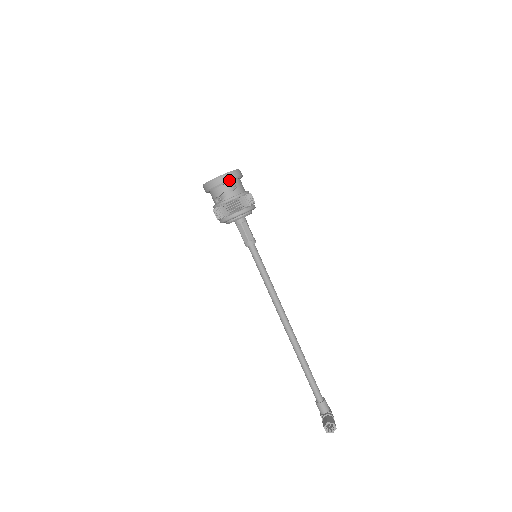
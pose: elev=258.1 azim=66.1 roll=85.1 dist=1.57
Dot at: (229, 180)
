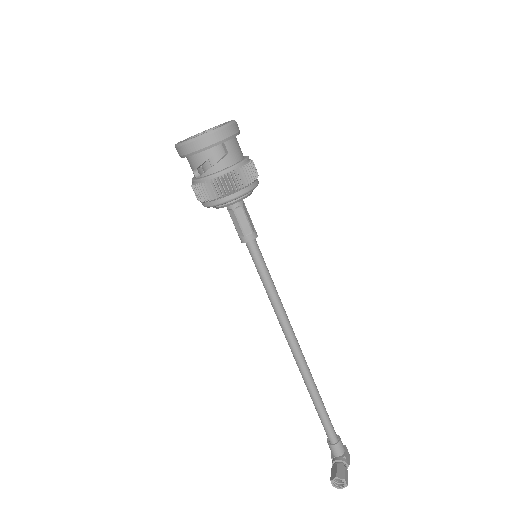
Dot at: (211, 145)
